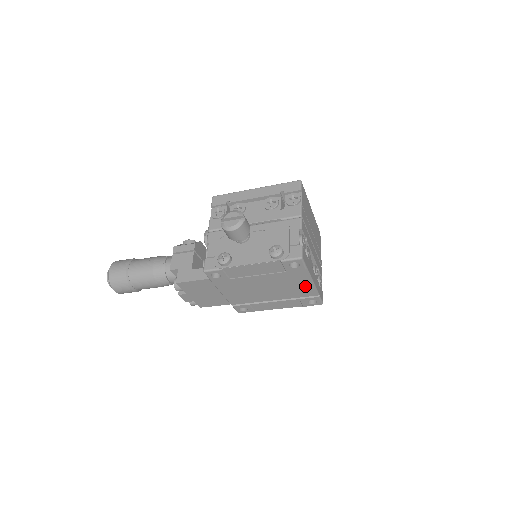
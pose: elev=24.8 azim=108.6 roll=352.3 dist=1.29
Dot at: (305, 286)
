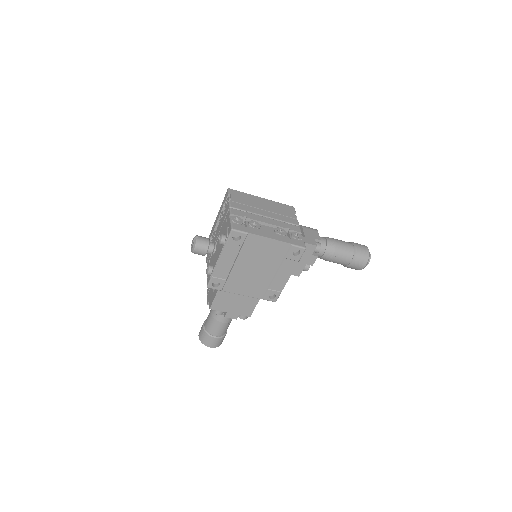
Dot at: (271, 246)
